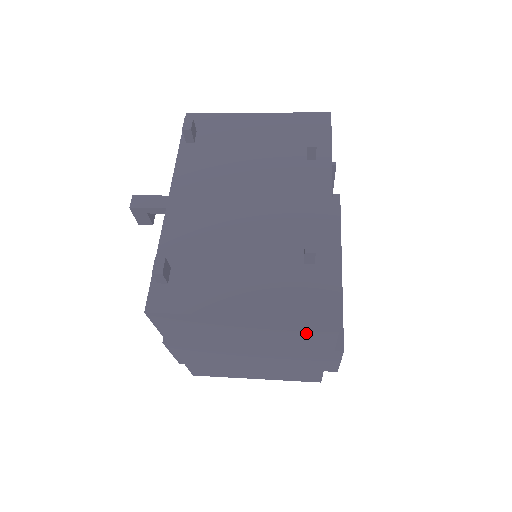
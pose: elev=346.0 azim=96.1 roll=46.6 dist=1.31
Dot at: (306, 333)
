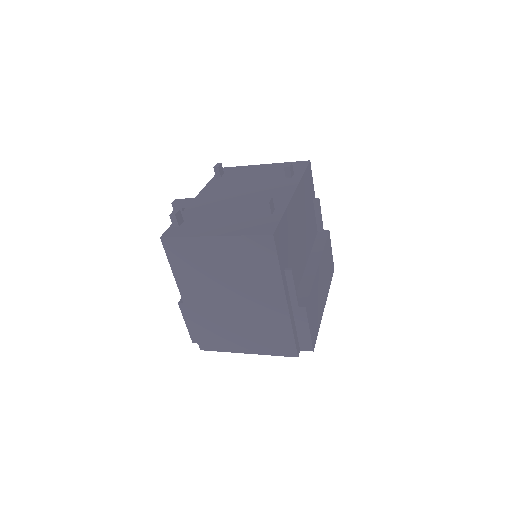
Dot at: (262, 258)
